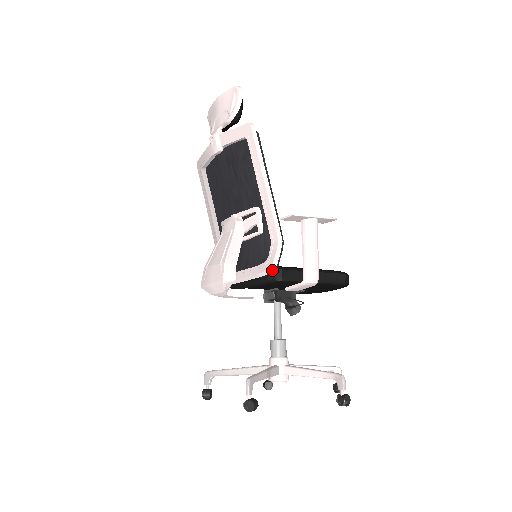
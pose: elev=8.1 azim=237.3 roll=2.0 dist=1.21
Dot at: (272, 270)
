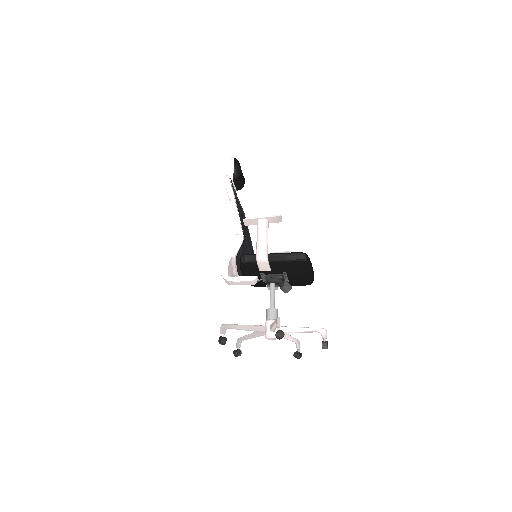
Dot at: (234, 256)
